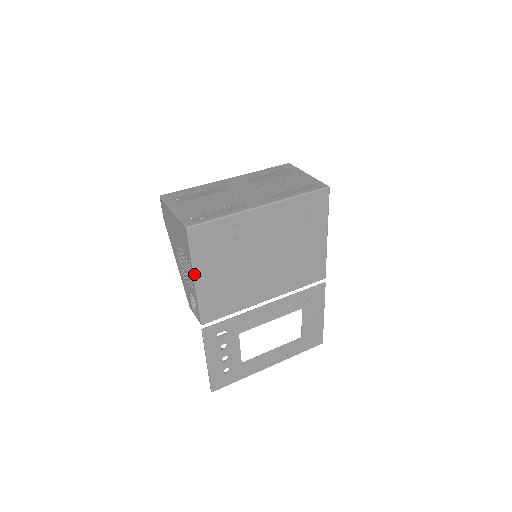
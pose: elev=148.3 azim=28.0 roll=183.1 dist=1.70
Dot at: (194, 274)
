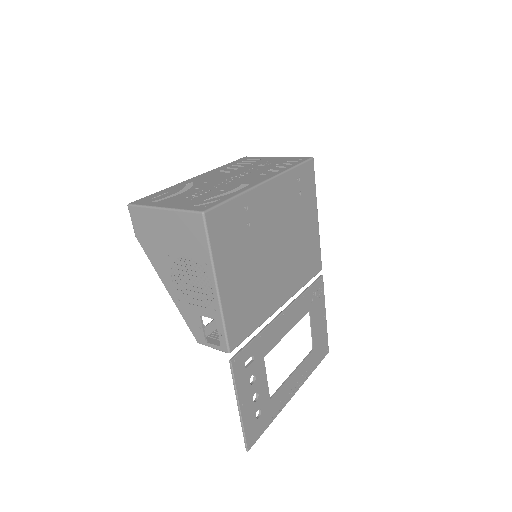
Dot at: (216, 279)
